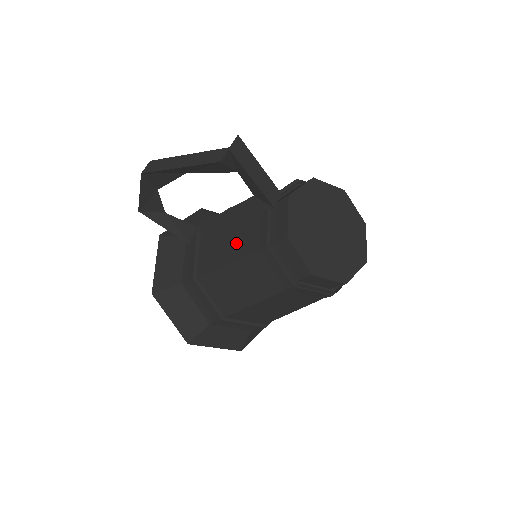
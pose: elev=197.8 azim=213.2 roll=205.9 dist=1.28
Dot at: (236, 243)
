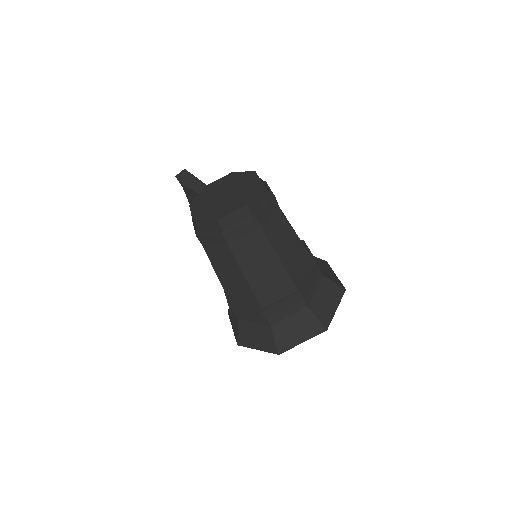
Dot at: occluded
